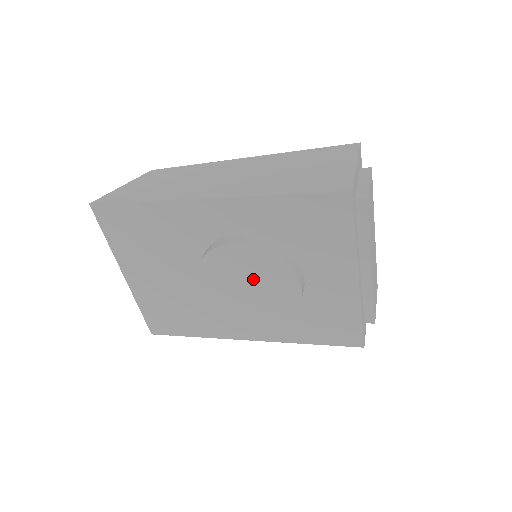
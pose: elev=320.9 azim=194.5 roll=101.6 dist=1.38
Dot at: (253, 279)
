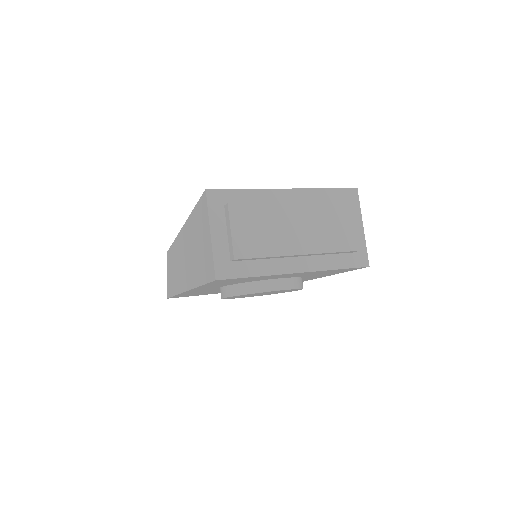
Dot at: (256, 294)
